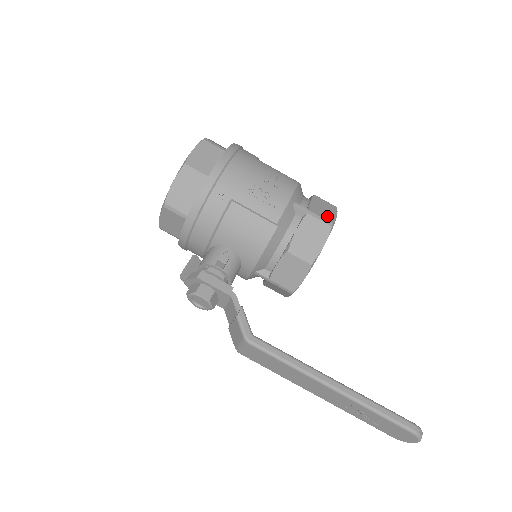
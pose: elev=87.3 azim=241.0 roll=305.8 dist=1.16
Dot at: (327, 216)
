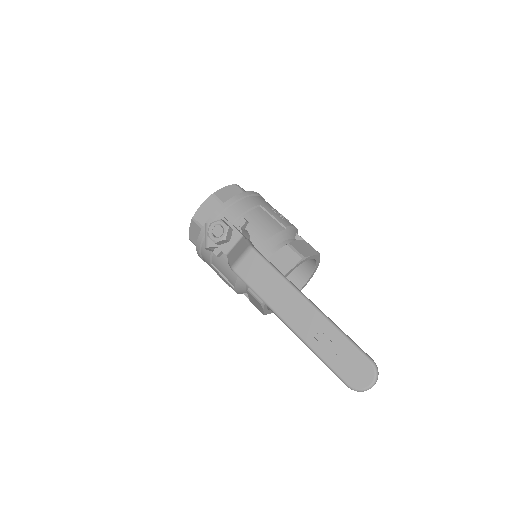
Dot at: occluded
